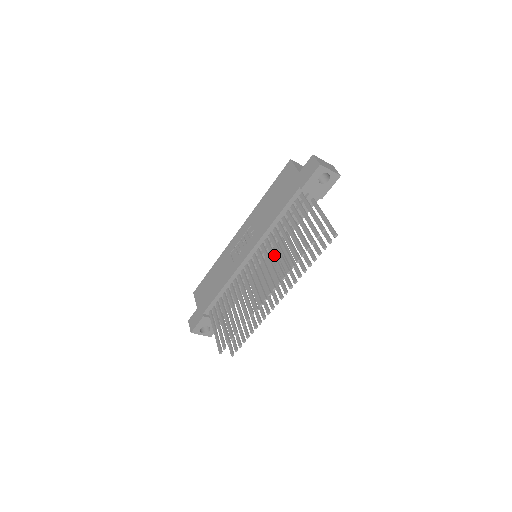
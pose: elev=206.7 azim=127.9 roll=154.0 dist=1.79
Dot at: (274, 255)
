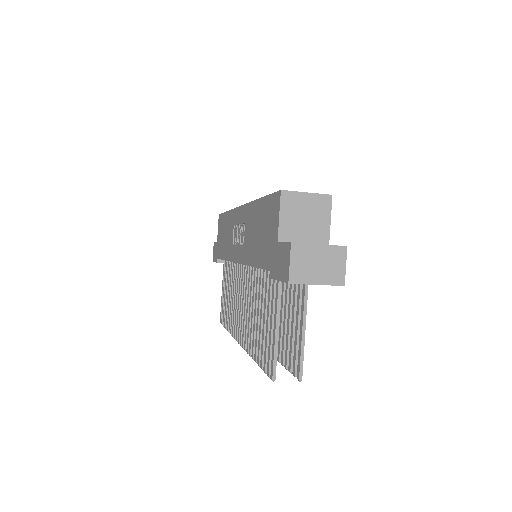
Dot at: (250, 307)
